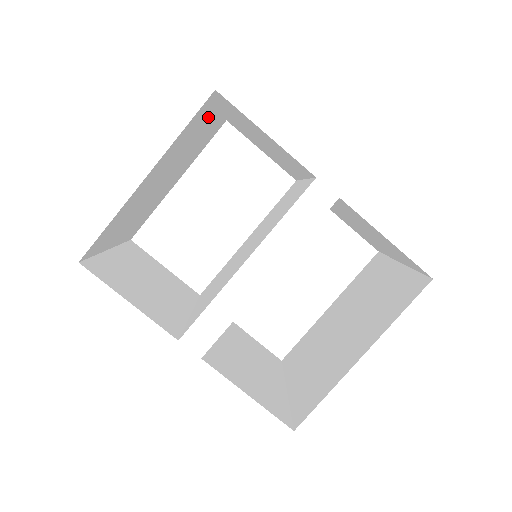
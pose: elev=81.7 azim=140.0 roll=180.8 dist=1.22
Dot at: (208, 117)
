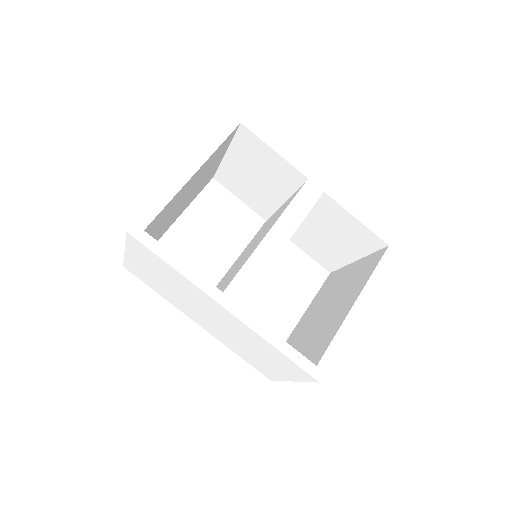
Dot at: (222, 153)
